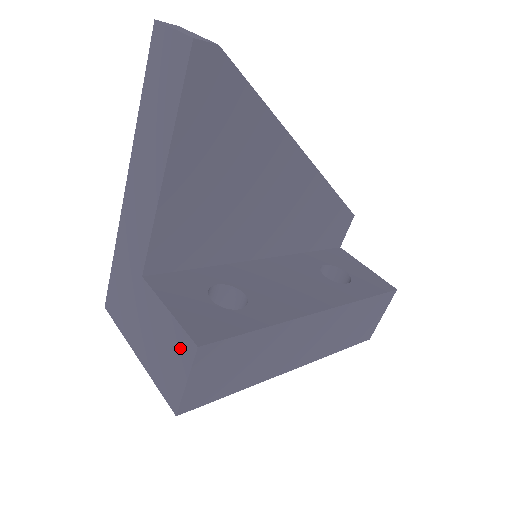
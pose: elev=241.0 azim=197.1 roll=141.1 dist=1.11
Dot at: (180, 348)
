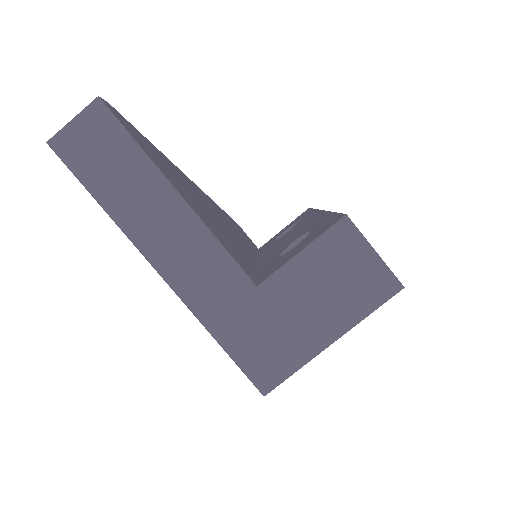
Dot at: (342, 246)
